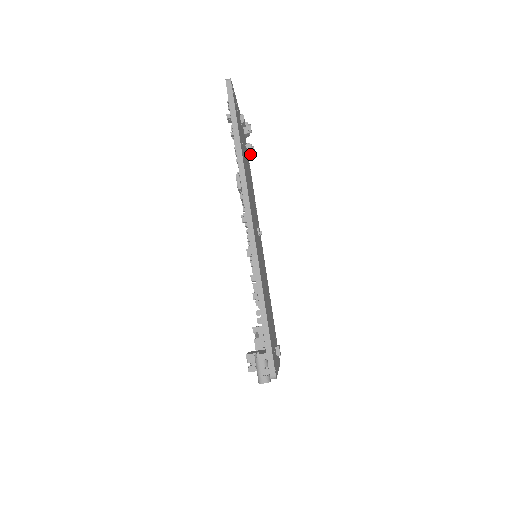
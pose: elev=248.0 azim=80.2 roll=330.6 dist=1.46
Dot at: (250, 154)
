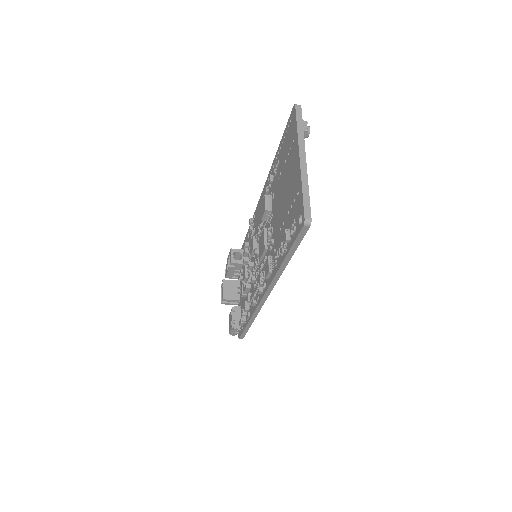
Dot at: occluded
